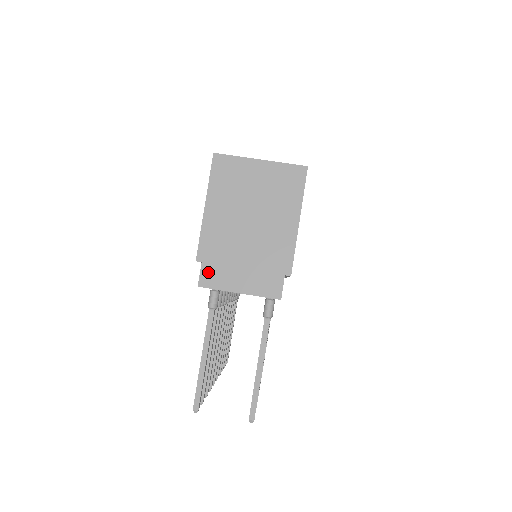
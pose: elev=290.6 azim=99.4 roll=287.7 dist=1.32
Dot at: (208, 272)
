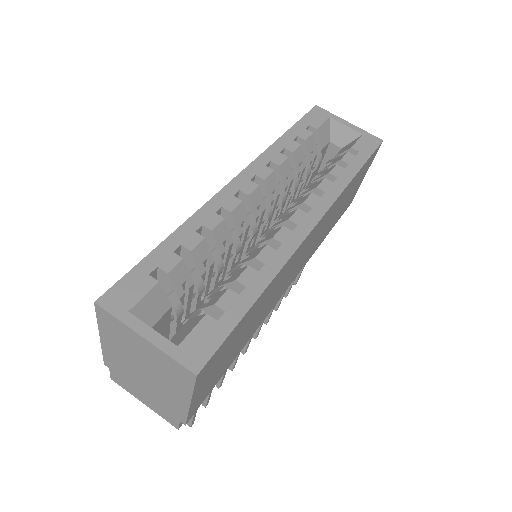
Dot at: (116, 377)
